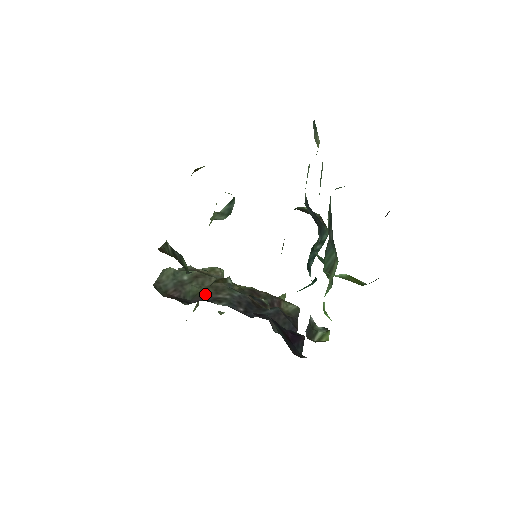
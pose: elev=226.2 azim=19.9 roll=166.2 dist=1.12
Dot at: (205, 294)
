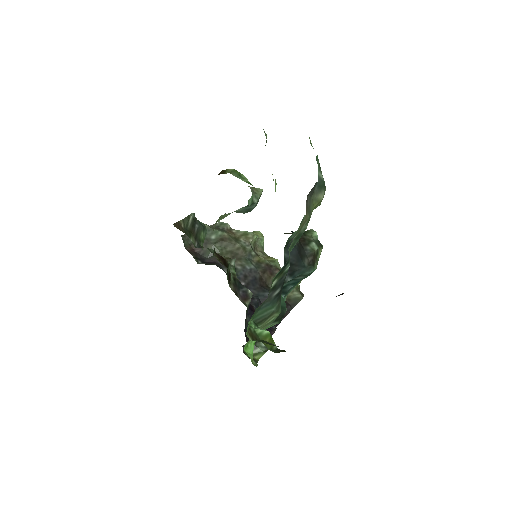
Dot at: occluded
